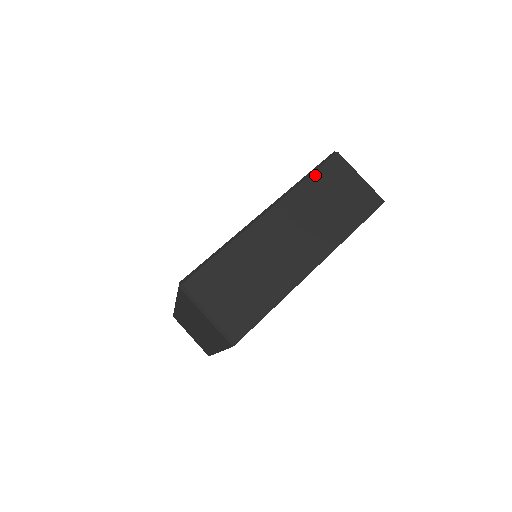
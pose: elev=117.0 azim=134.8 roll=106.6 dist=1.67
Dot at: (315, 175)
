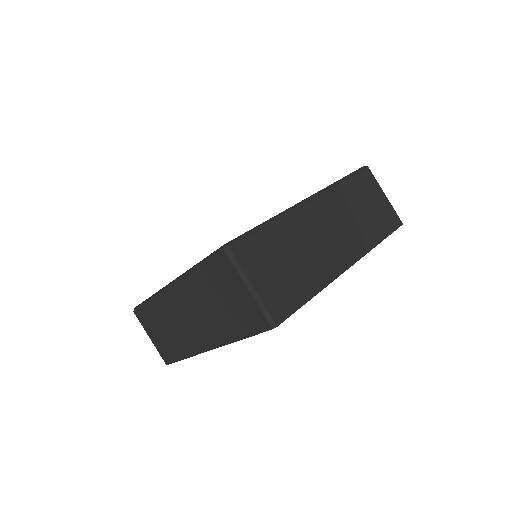
Dot at: (351, 180)
